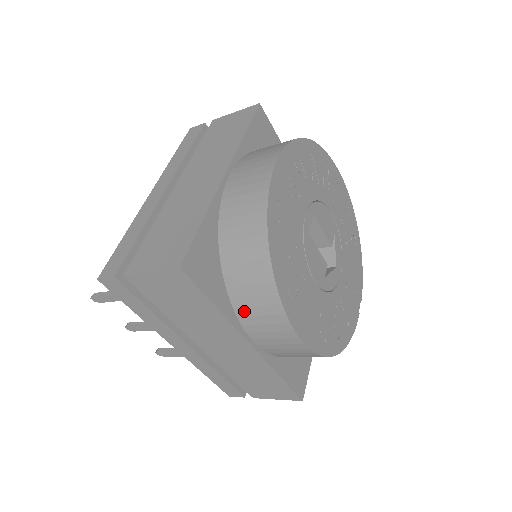
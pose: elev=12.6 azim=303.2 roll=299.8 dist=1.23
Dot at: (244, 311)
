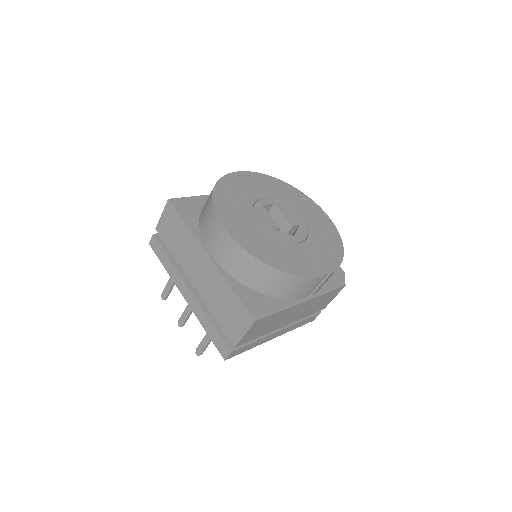
Dot at: (204, 230)
